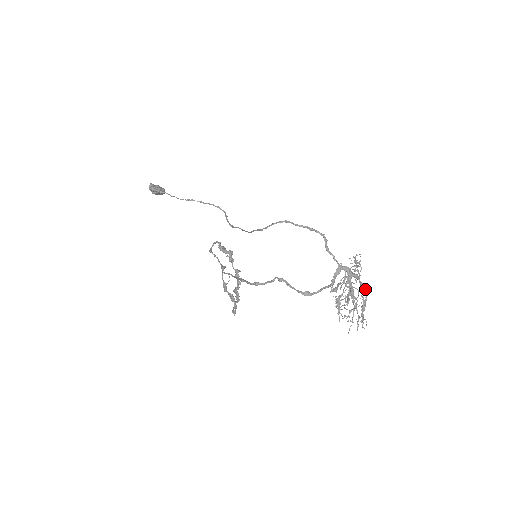
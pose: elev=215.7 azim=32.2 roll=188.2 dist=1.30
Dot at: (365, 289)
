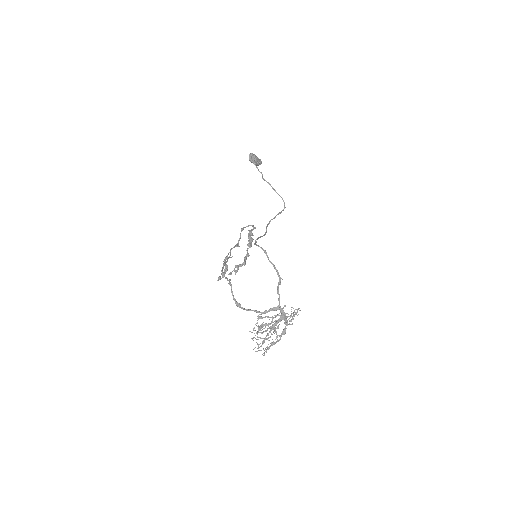
Dot at: occluded
